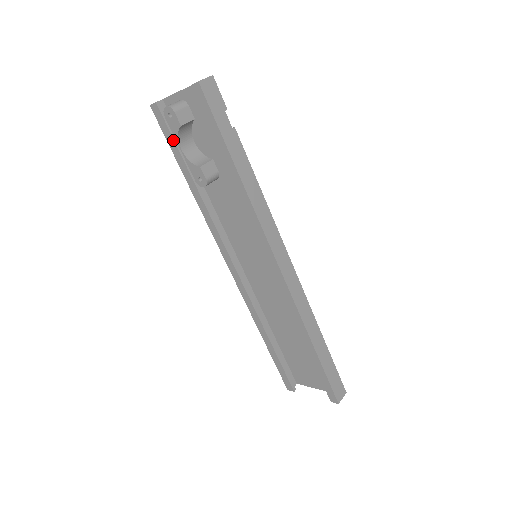
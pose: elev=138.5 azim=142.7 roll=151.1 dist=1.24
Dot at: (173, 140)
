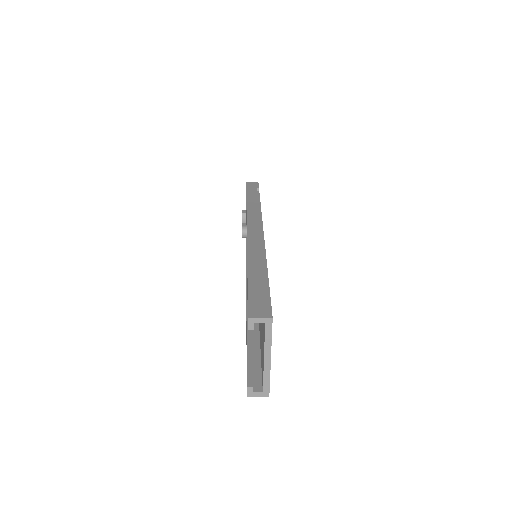
Dot at: occluded
